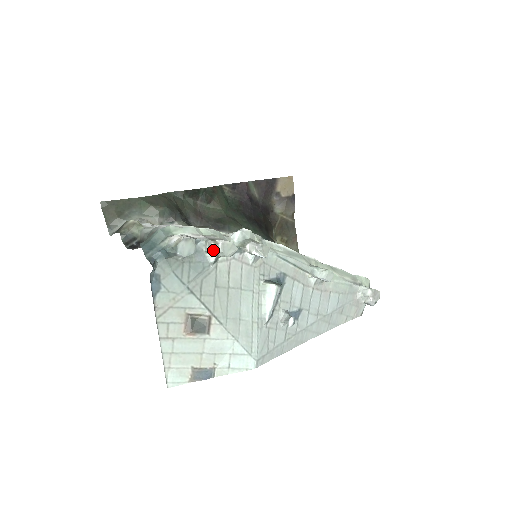
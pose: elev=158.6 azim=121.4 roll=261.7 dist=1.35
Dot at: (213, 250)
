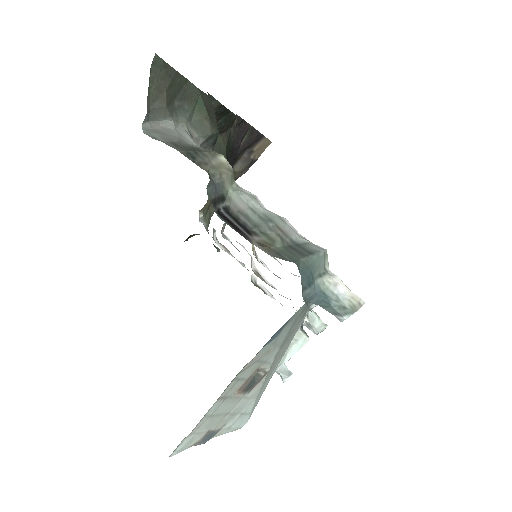
Dot at: occluded
